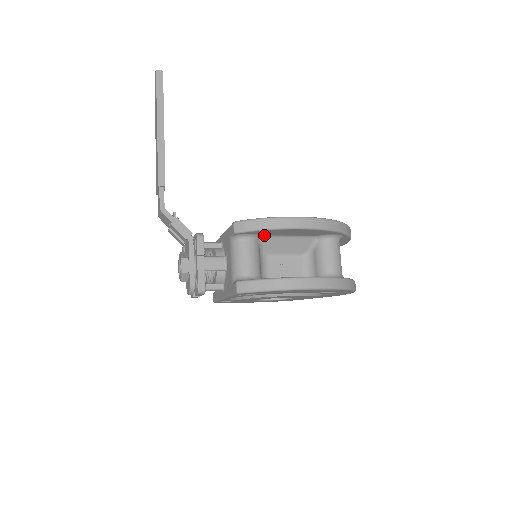
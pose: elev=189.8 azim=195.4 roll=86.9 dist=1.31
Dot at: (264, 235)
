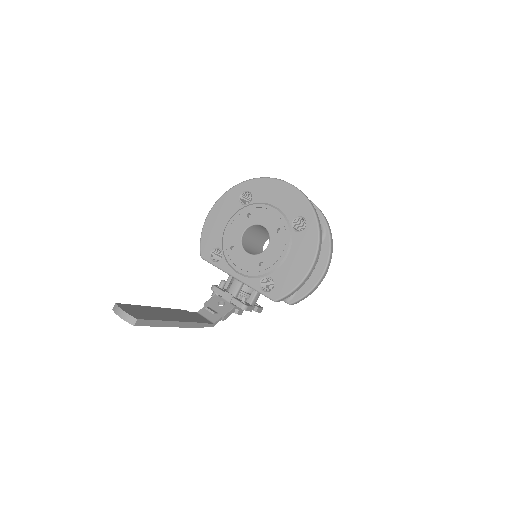
Dot at: occluded
